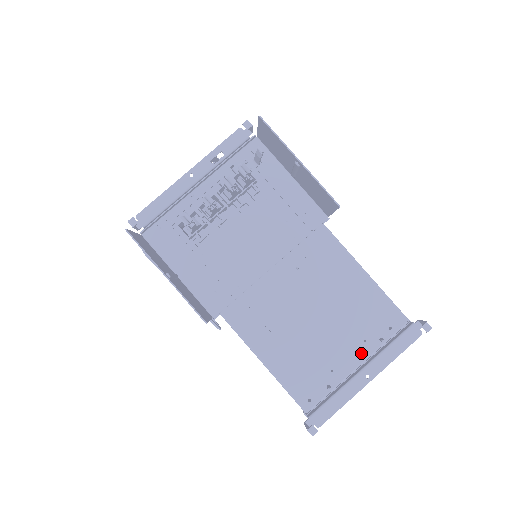
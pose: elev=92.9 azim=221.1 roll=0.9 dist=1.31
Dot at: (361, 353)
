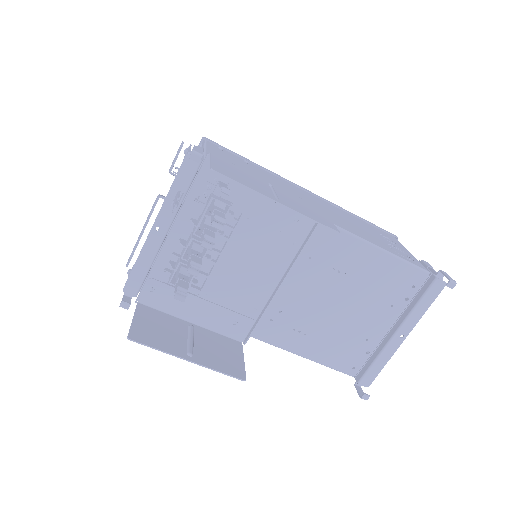
Dot at: (390, 317)
